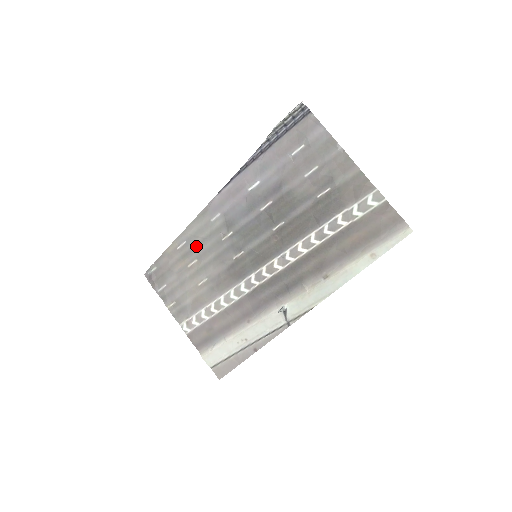
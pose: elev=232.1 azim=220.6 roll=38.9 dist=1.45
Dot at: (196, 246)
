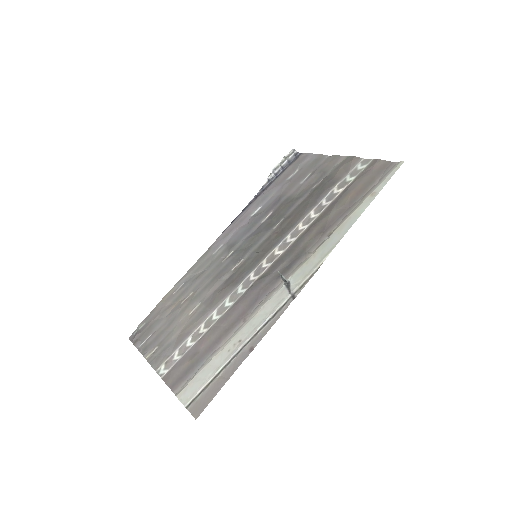
Dot at: (194, 280)
